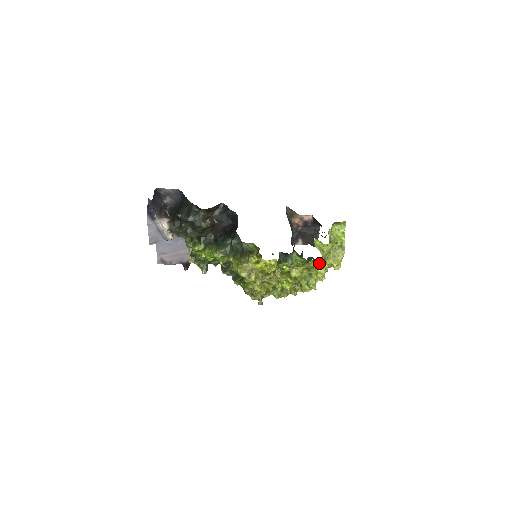
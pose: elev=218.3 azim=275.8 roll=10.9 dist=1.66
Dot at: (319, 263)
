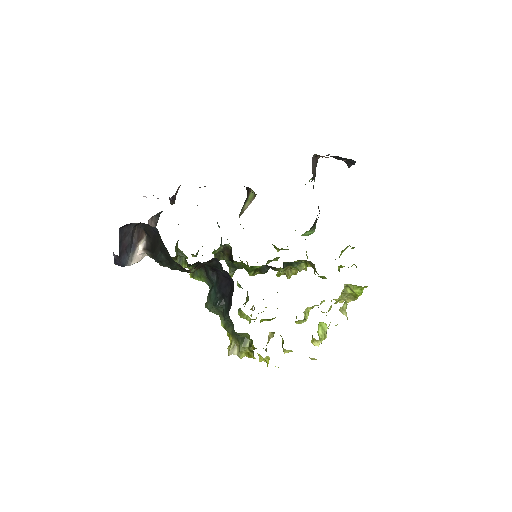
Dot at: (314, 359)
